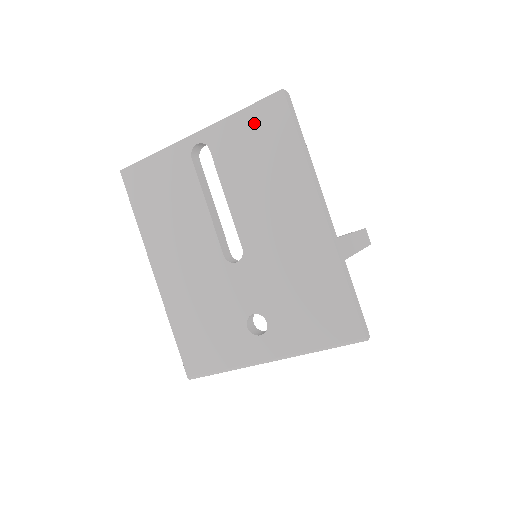
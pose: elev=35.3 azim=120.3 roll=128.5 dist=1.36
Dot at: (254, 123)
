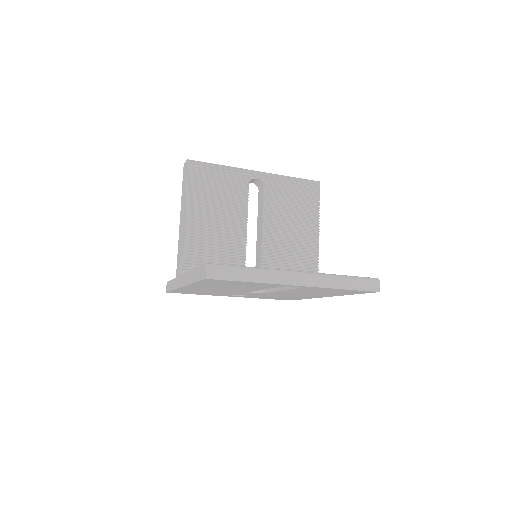
Dot at: occluded
